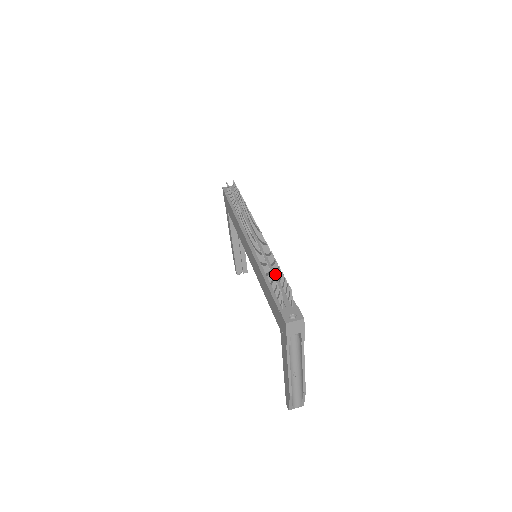
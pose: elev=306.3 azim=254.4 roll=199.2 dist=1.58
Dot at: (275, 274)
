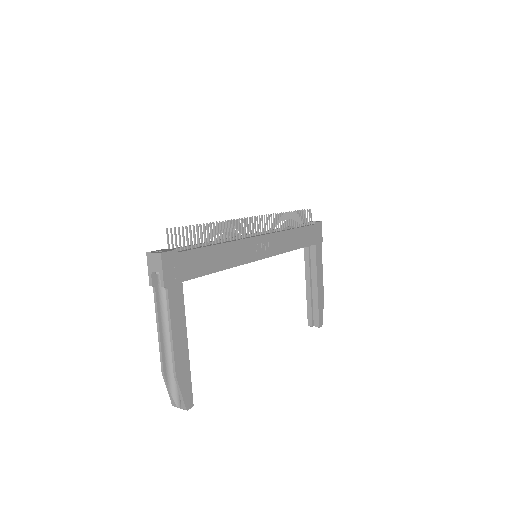
Dot at: (215, 243)
